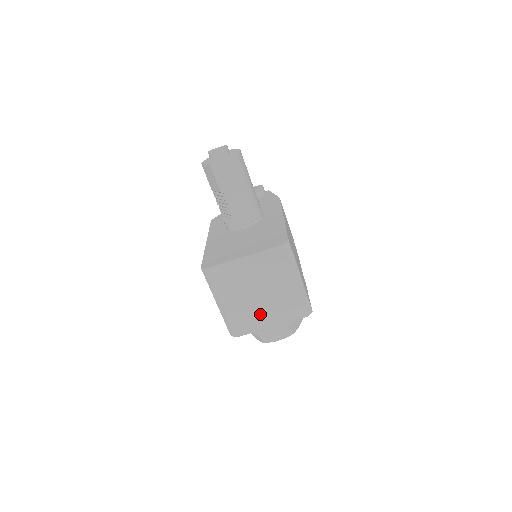
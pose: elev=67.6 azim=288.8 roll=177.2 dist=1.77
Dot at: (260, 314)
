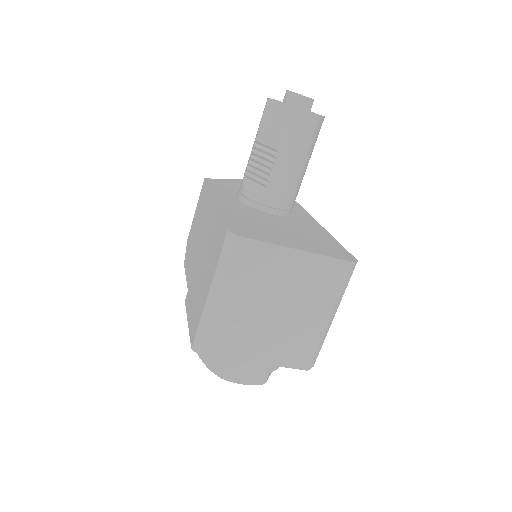
Dot at: (257, 338)
